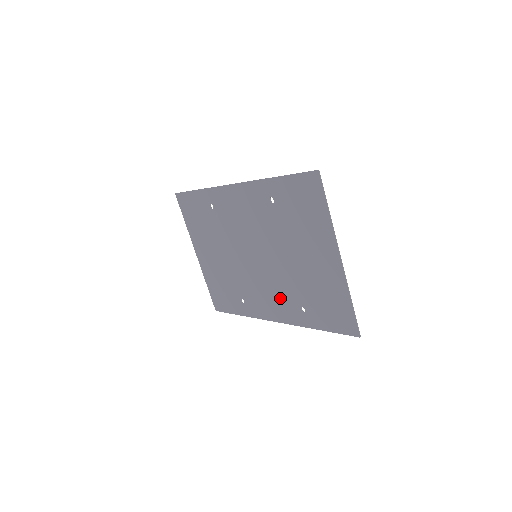
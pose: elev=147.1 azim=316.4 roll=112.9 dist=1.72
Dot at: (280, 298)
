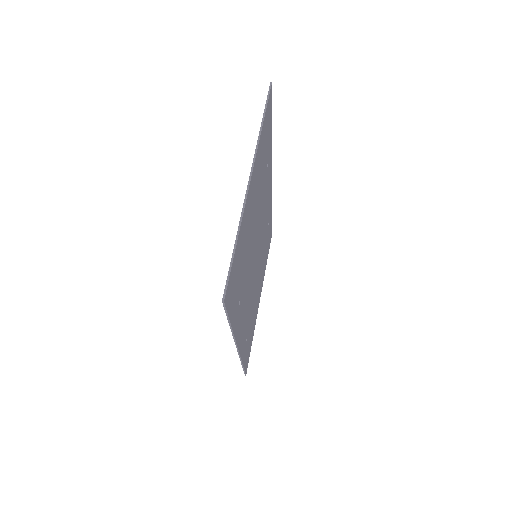
Dot at: occluded
